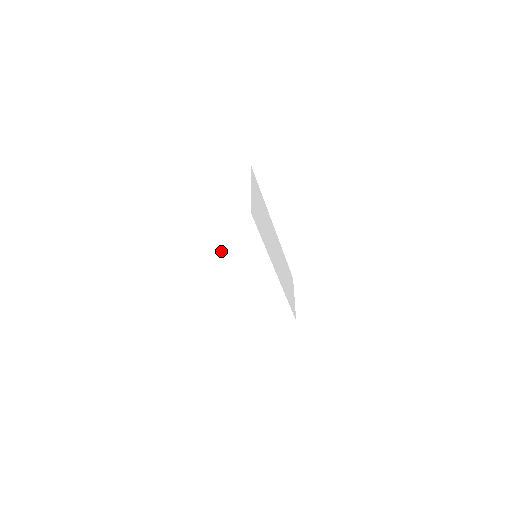
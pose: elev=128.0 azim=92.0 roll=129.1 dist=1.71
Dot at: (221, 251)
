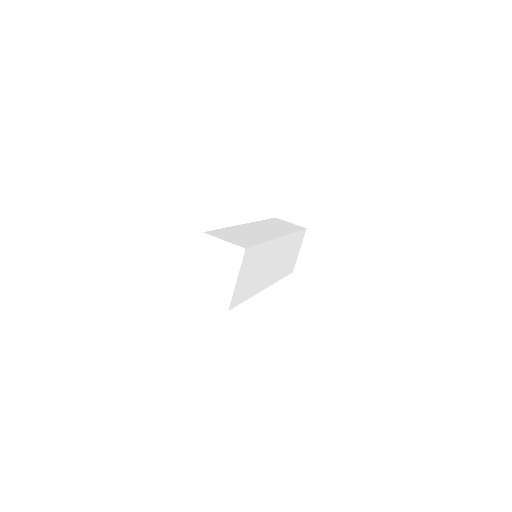
Dot at: occluded
